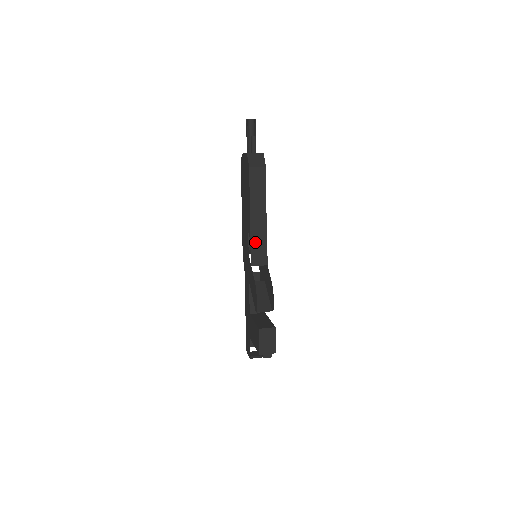
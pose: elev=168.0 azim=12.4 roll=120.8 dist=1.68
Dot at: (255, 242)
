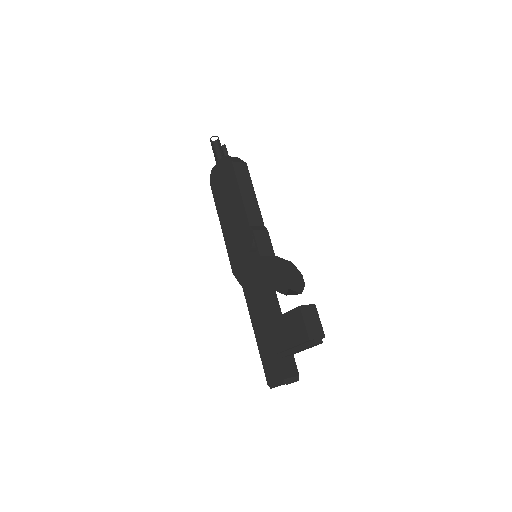
Dot at: (257, 231)
